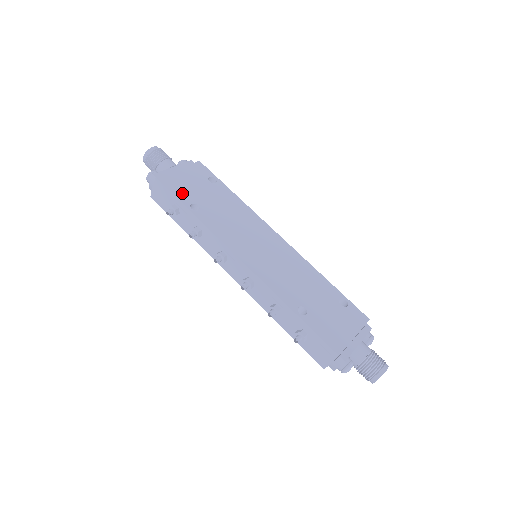
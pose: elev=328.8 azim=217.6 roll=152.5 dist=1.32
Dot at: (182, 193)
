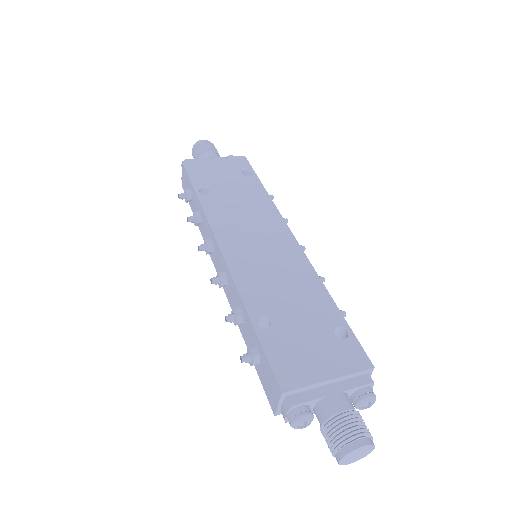
Dot at: (200, 178)
